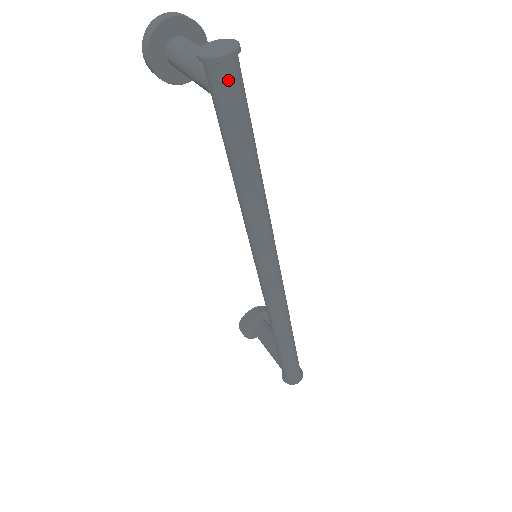
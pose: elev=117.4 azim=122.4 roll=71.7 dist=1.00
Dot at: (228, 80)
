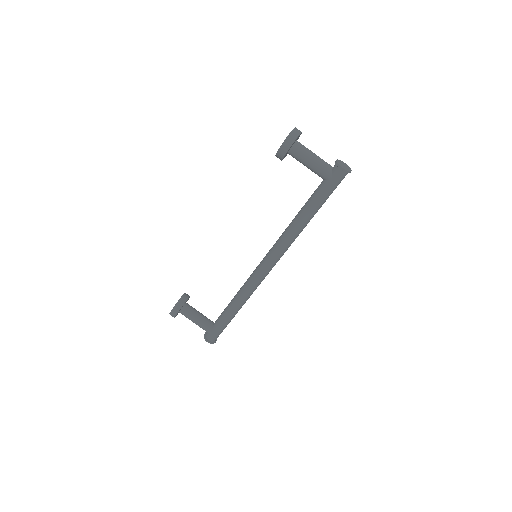
Dot at: occluded
